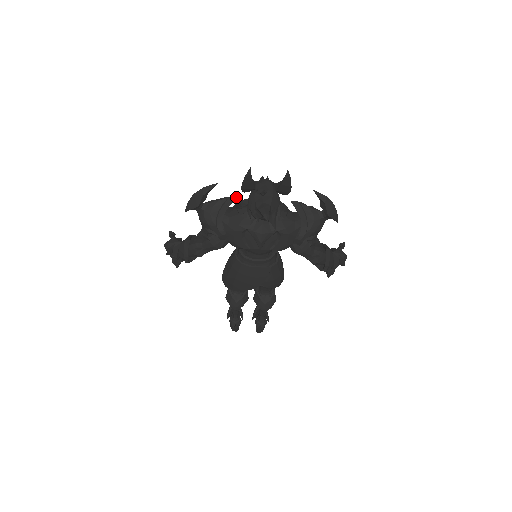
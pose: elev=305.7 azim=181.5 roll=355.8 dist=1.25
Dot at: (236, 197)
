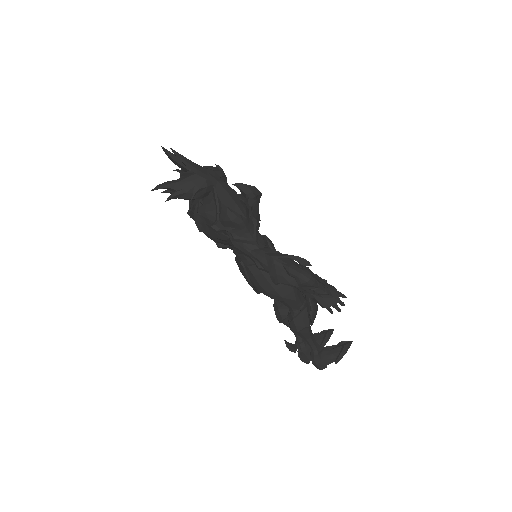
Dot at: occluded
